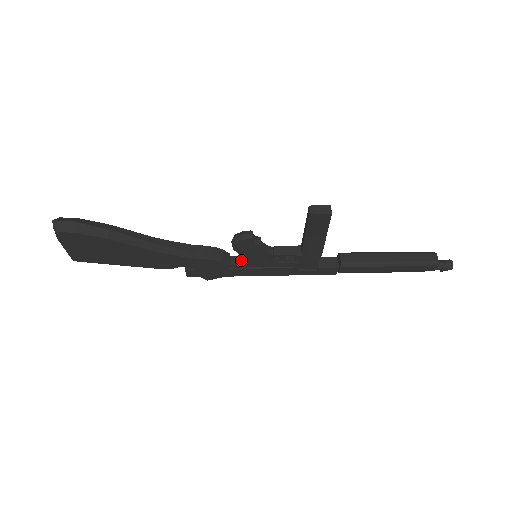
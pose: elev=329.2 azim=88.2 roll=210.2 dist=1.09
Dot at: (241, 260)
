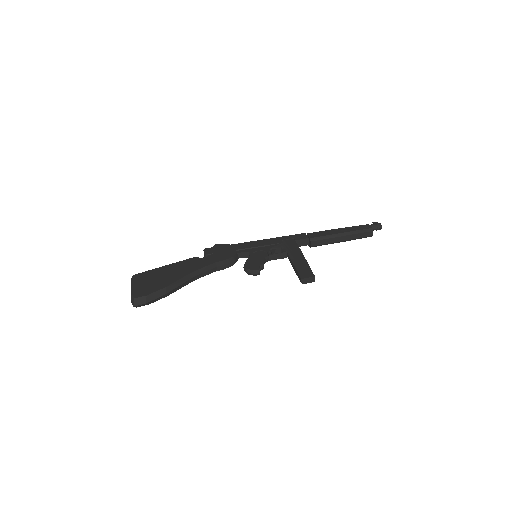
Dot at: (245, 255)
